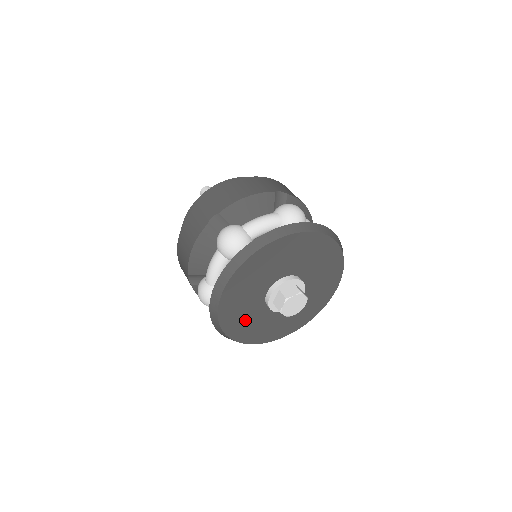
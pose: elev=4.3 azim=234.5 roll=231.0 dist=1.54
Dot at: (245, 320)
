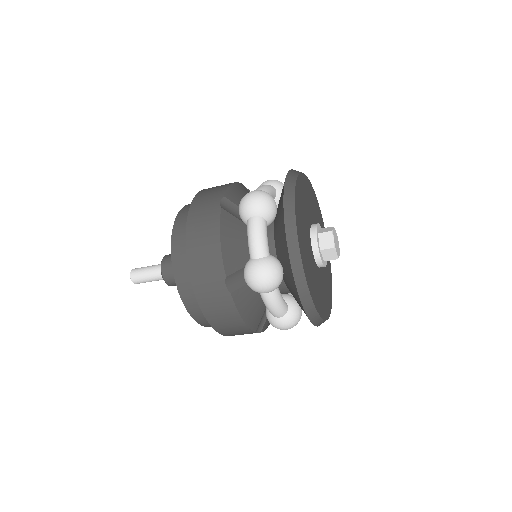
Dot at: (312, 278)
